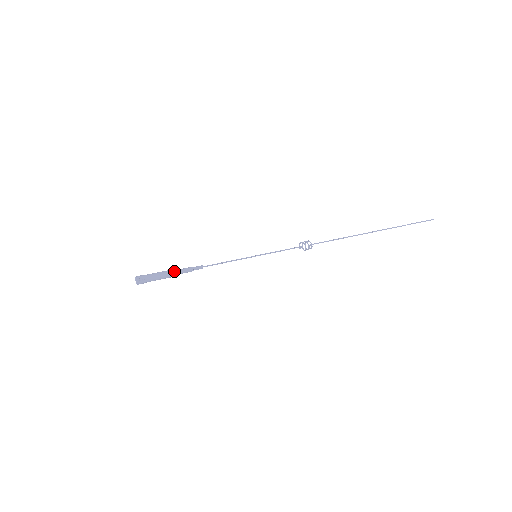
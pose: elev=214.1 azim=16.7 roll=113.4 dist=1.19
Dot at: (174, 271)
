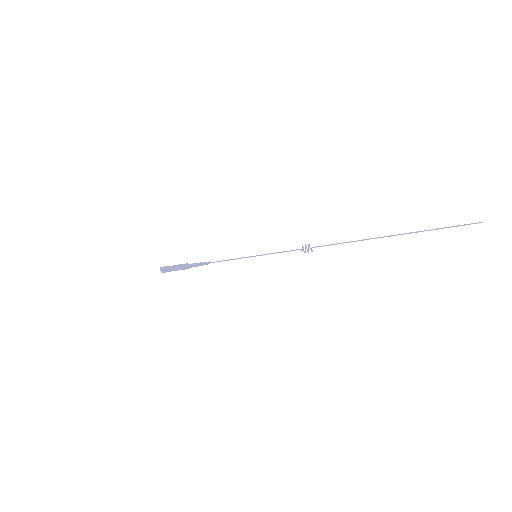
Dot at: (187, 264)
